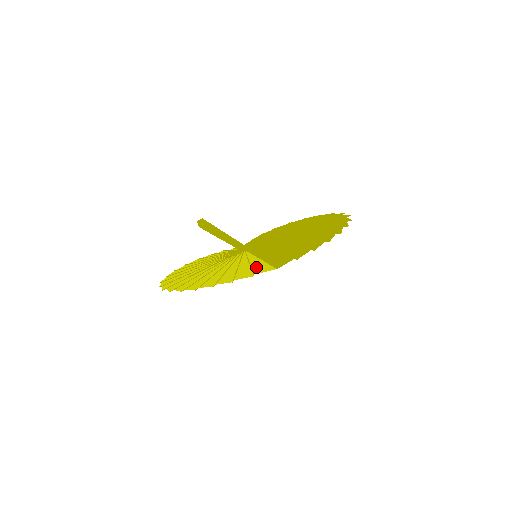
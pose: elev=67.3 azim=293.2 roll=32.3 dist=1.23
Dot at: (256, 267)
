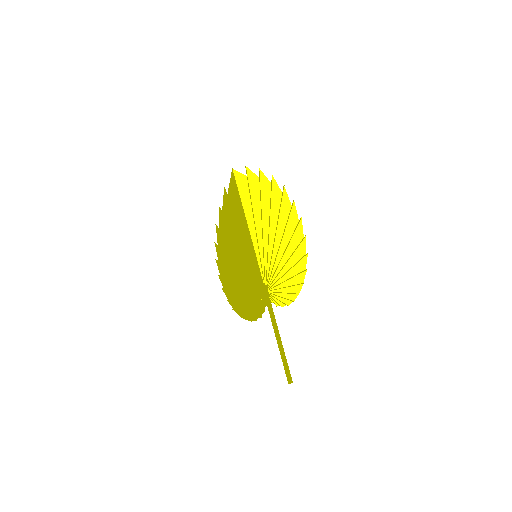
Dot at: (238, 217)
